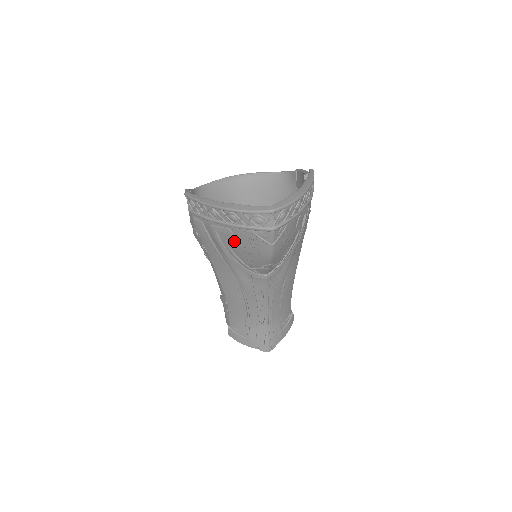
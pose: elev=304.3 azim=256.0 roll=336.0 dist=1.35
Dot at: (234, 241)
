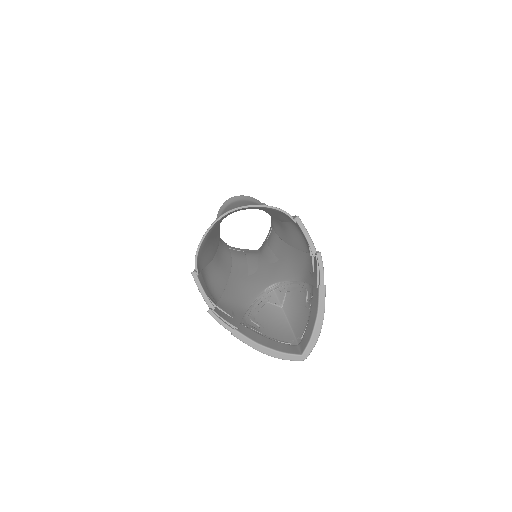
Dot at: occluded
